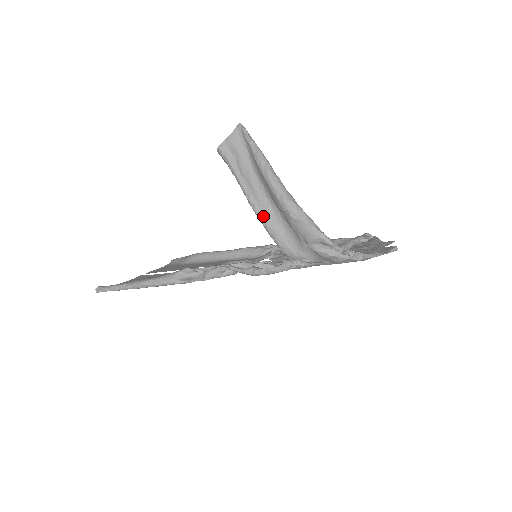
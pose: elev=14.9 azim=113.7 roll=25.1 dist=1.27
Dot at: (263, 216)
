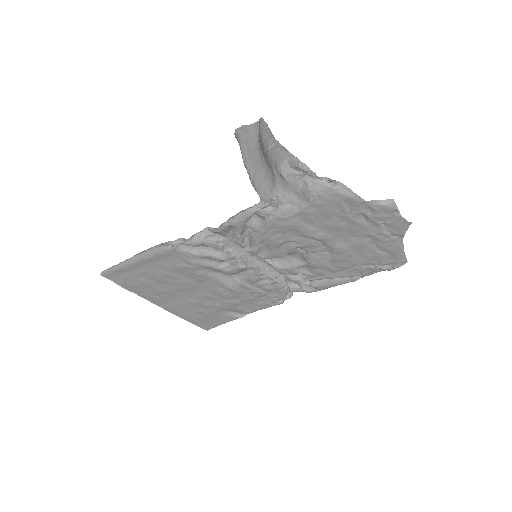
Dot at: (250, 166)
